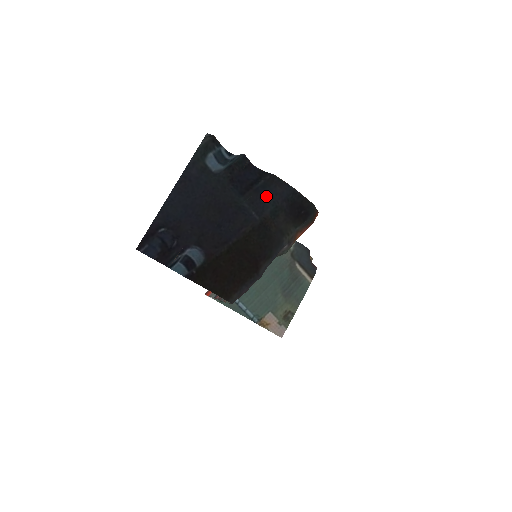
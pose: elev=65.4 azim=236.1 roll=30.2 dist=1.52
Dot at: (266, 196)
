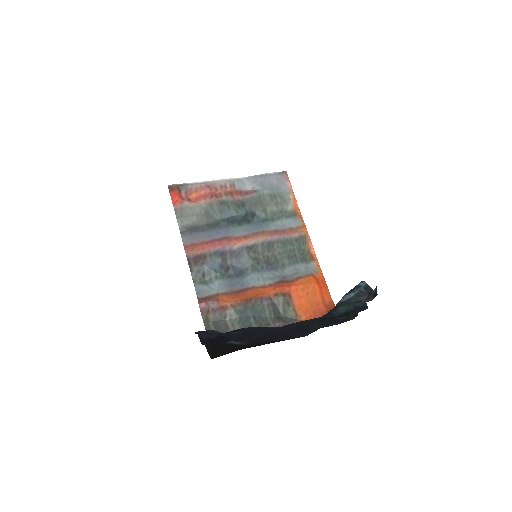
Dot at: (332, 323)
